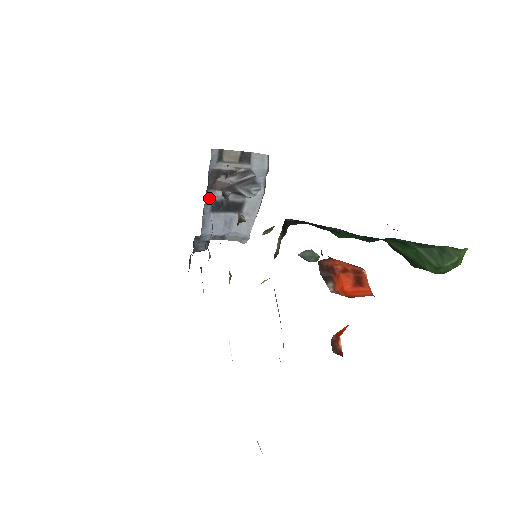
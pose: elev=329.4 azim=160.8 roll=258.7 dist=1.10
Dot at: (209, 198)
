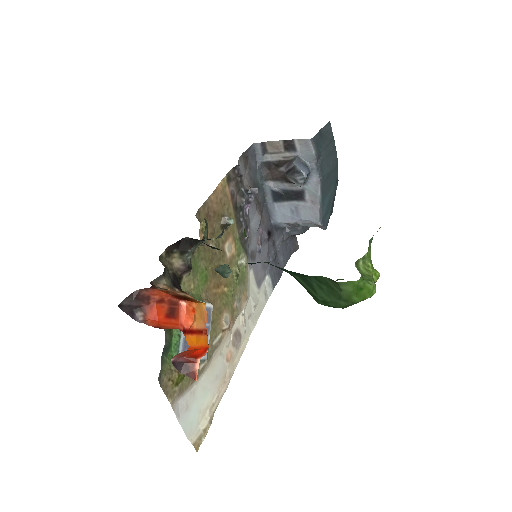
Dot at: (267, 189)
